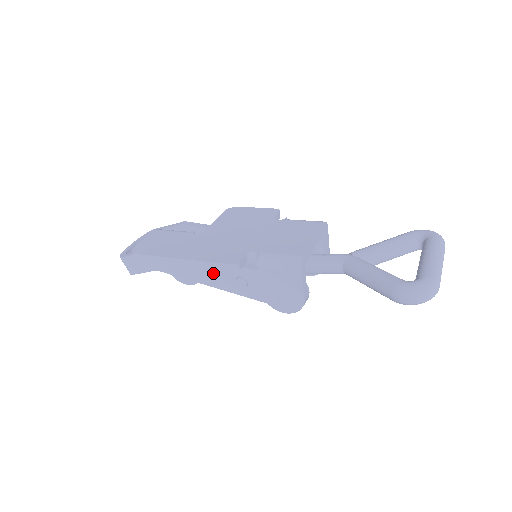
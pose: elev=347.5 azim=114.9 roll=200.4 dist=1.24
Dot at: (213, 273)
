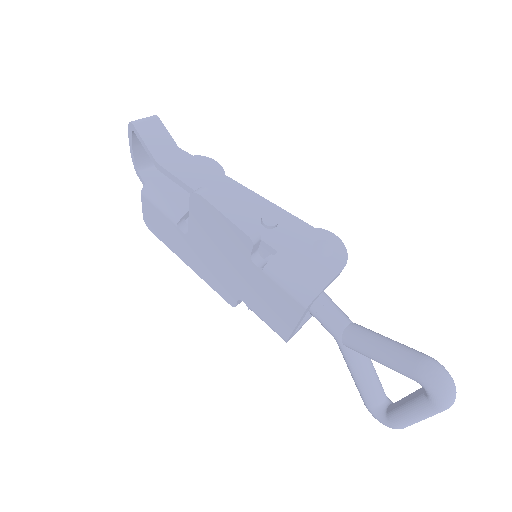
Dot at: occluded
